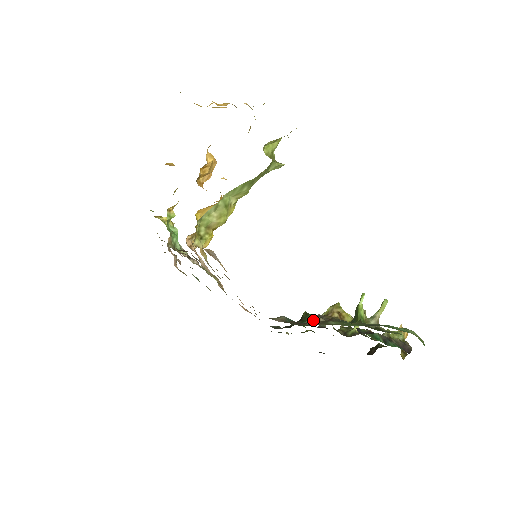
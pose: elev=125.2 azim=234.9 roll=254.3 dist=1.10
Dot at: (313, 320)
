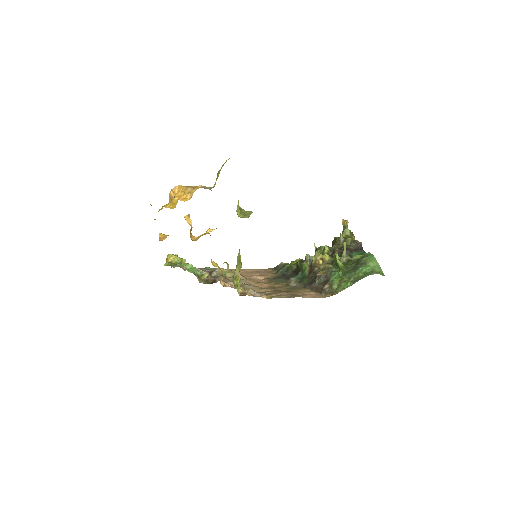
Dot at: (323, 288)
